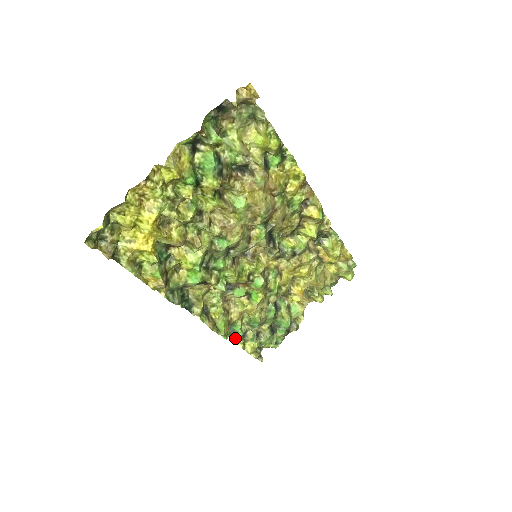
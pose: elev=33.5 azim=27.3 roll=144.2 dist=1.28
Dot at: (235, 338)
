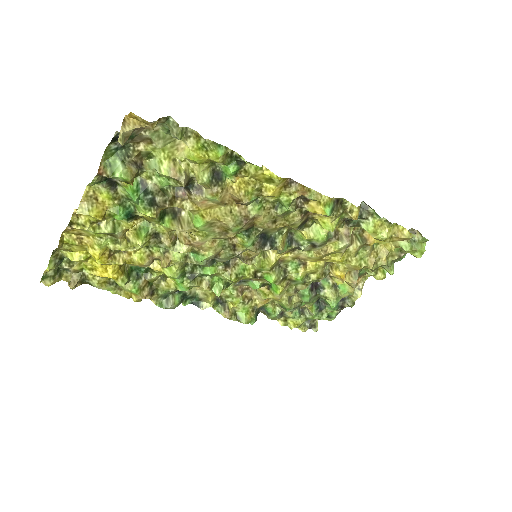
Dot at: (270, 318)
